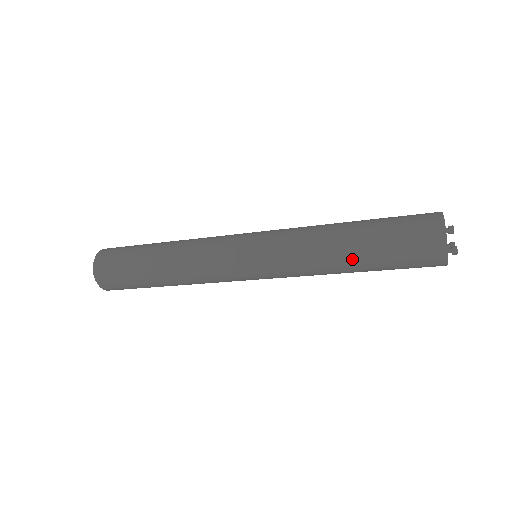
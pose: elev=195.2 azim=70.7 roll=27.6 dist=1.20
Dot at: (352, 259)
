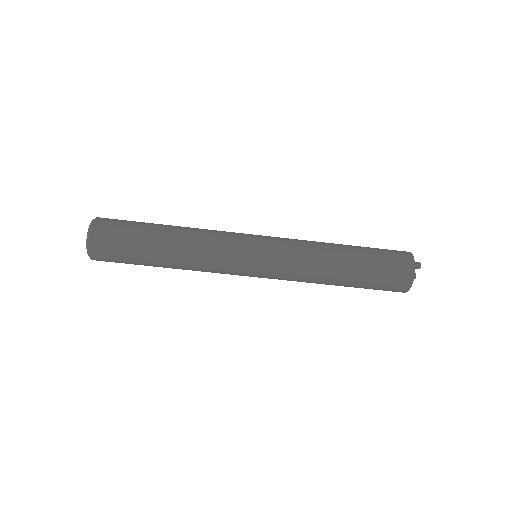
Dot at: (345, 252)
